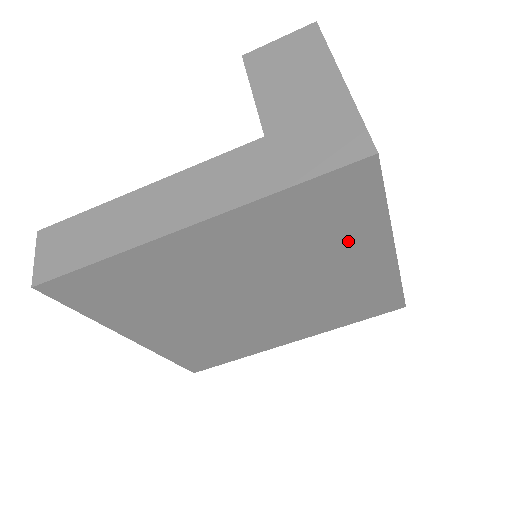
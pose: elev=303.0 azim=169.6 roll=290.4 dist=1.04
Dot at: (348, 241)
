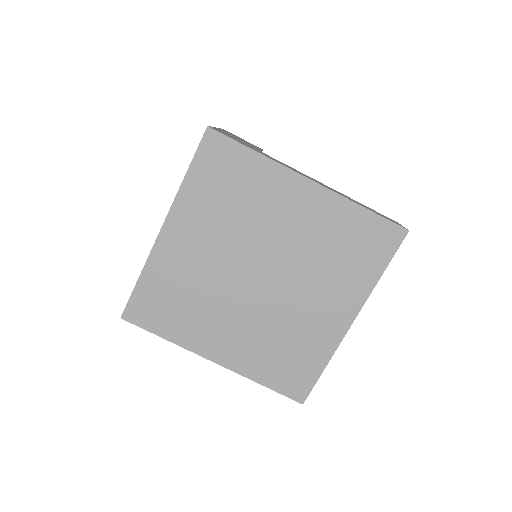
Dot at: (263, 190)
